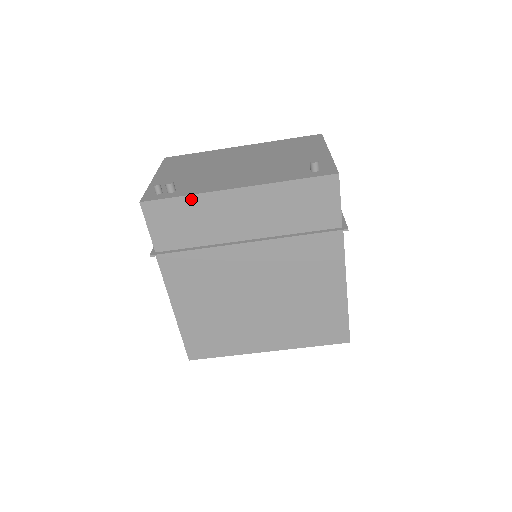
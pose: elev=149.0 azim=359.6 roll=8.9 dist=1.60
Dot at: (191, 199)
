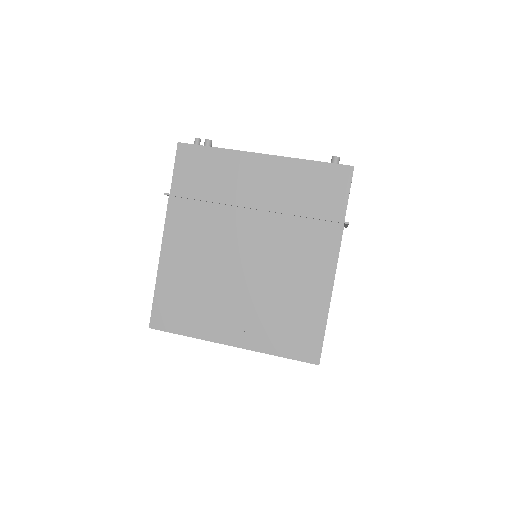
Dot at: (221, 152)
